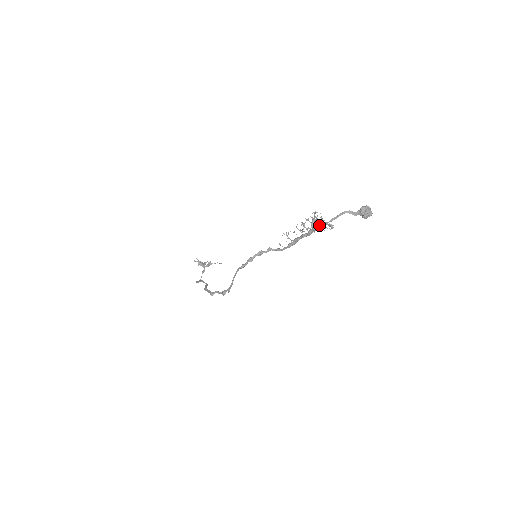
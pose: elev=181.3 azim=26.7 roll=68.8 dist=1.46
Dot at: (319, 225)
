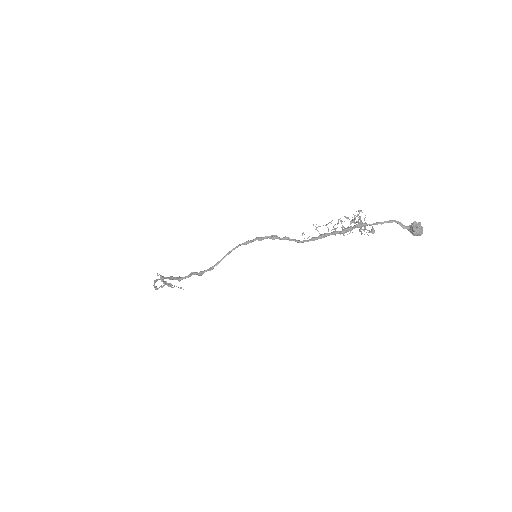
Dot at: (361, 223)
